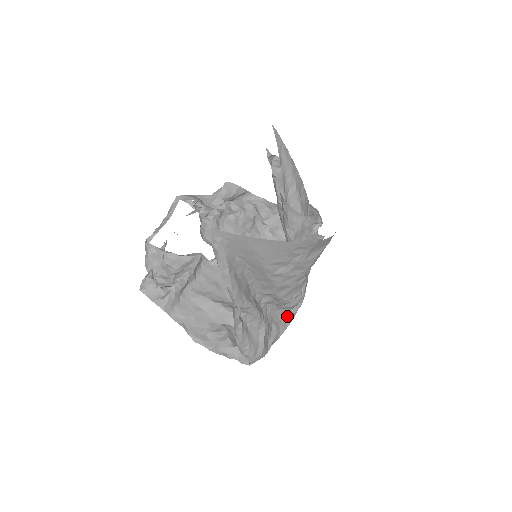
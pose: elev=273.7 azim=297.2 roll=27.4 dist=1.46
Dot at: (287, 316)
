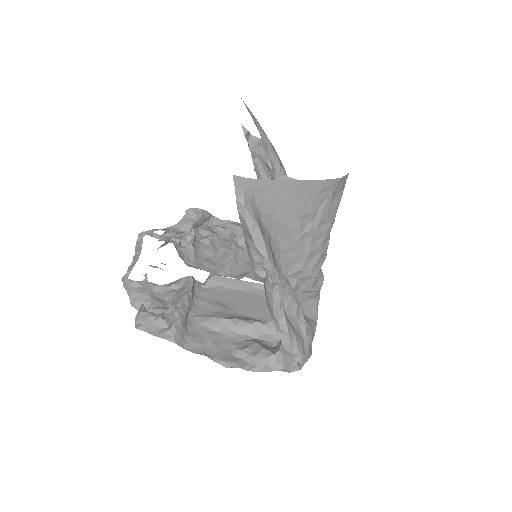
Dot at: (312, 311)
